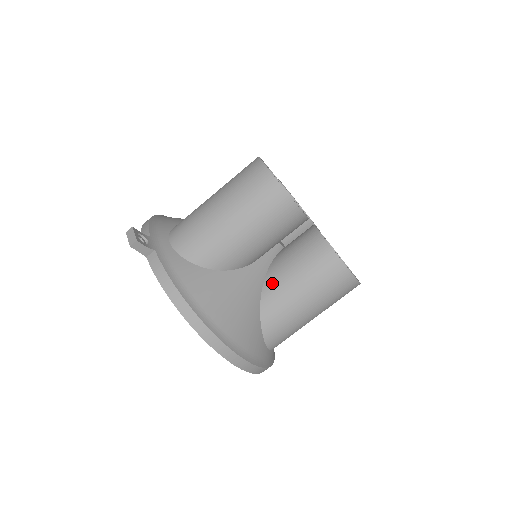
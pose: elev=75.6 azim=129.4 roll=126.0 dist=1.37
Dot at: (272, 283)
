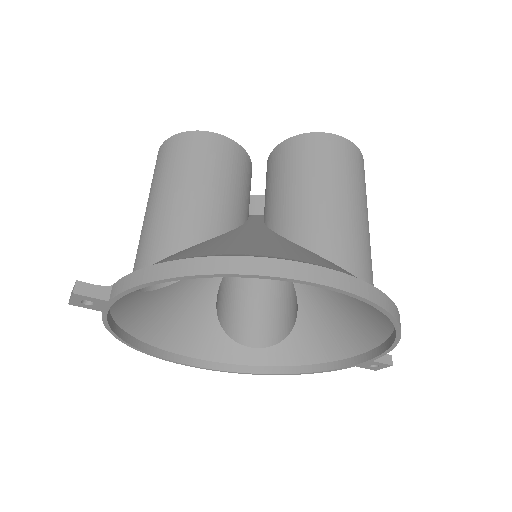
Dot at: (276, 216)
